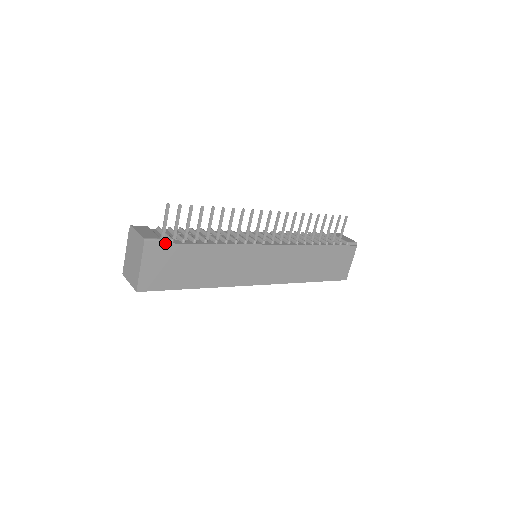
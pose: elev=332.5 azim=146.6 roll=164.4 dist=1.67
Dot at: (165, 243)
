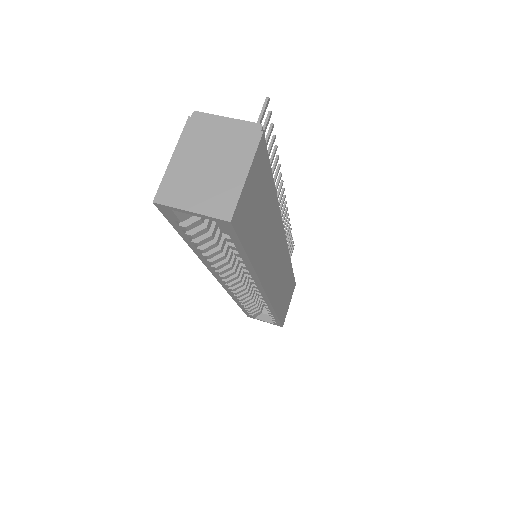
Dot at: occluded
